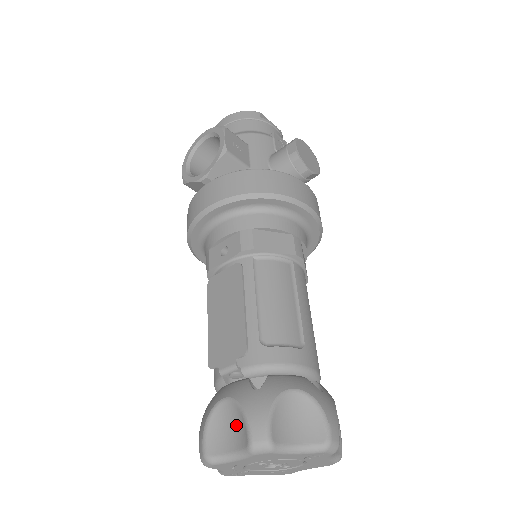
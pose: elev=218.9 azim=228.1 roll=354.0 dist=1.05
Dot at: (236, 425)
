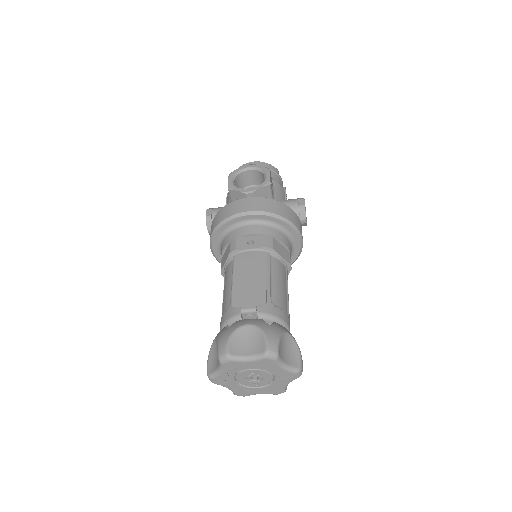
Dot at: (254, 341)
